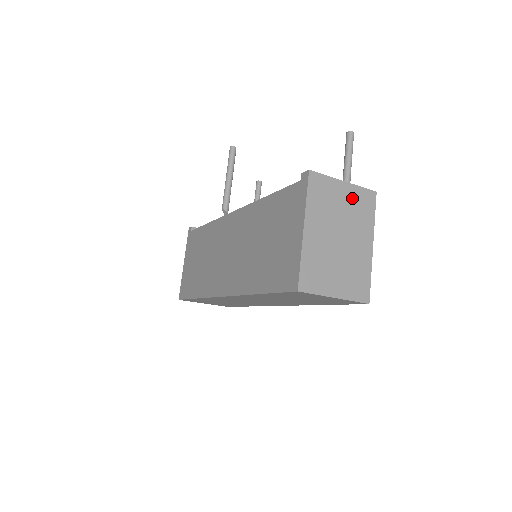
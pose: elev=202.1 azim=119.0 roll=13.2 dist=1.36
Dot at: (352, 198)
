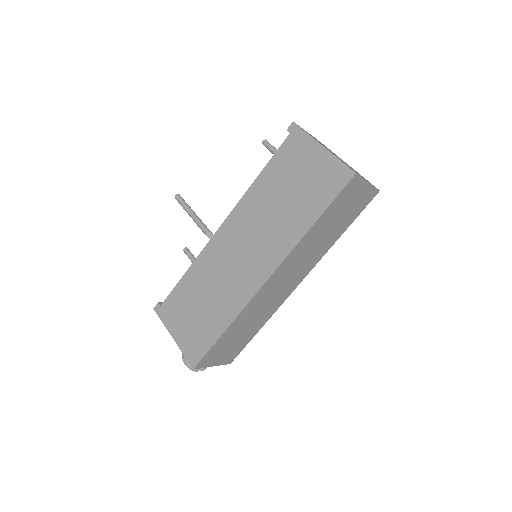
Dot at: occluded
